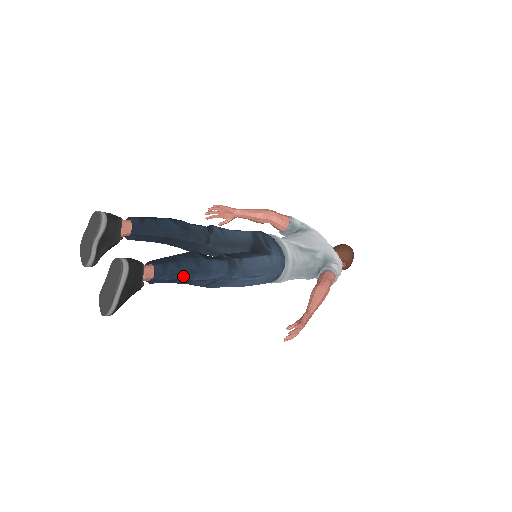
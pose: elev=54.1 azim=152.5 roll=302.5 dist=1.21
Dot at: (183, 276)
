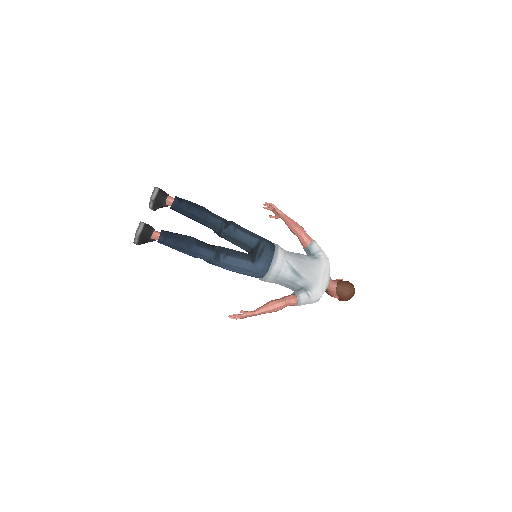
Dot at: (176, 248)
